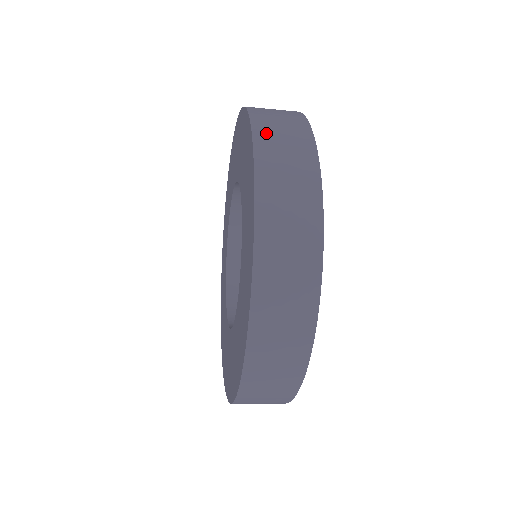
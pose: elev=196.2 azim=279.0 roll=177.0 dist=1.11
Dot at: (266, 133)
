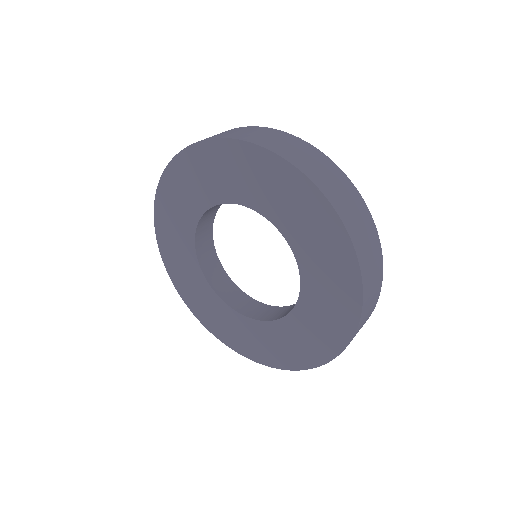
Dot at: (368, 293)
